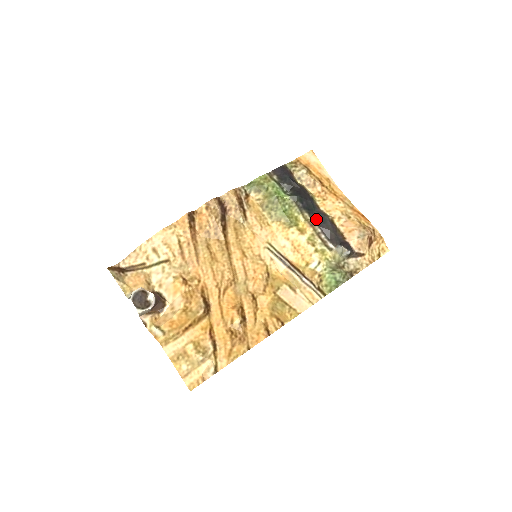
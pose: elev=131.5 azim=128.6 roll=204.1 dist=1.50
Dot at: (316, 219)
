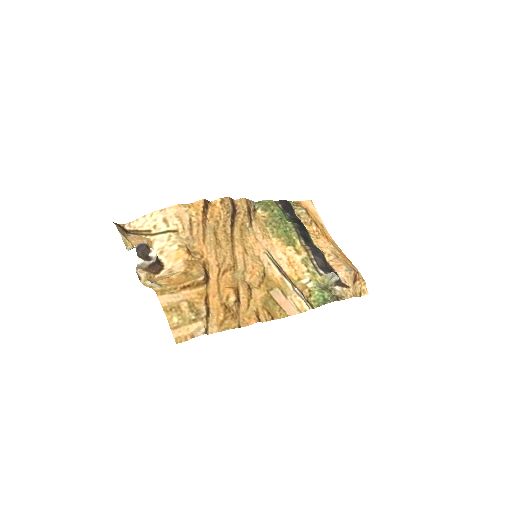
Dot at: (311, 247)
